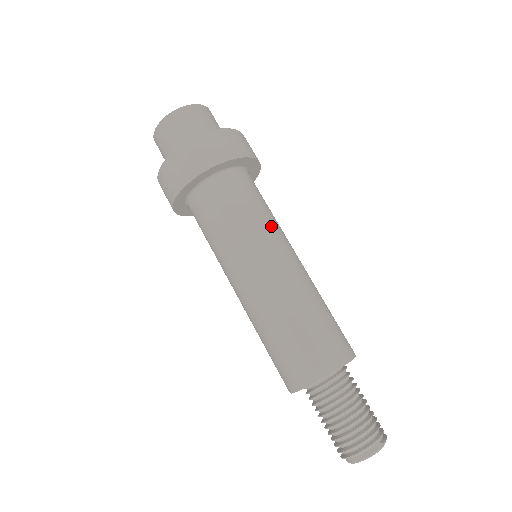
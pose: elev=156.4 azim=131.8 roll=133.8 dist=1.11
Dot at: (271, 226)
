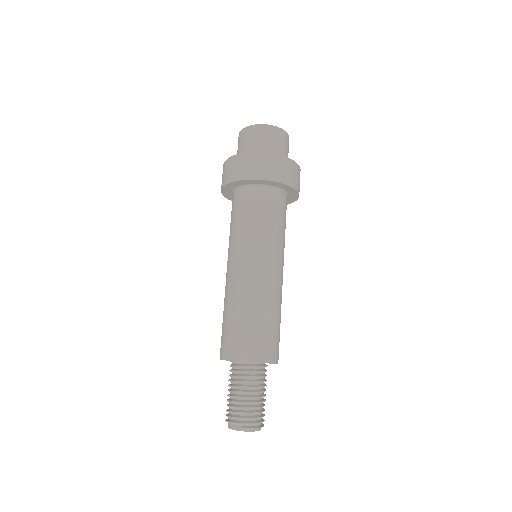
Dot at: (256, 239)
